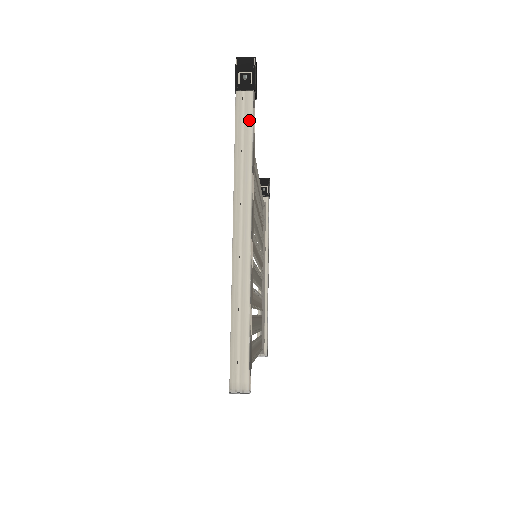
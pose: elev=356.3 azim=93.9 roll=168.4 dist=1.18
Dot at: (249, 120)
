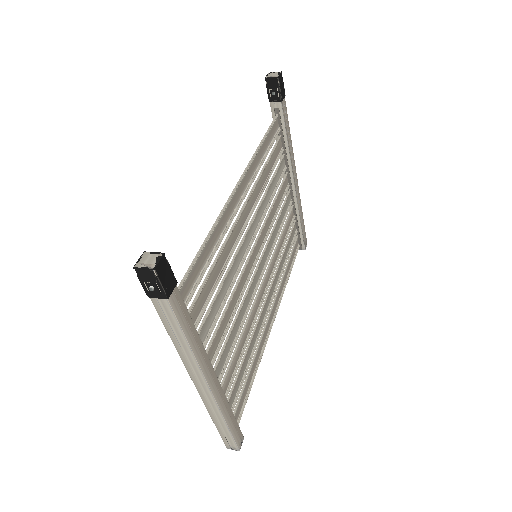
Dot at: (174, 321)
